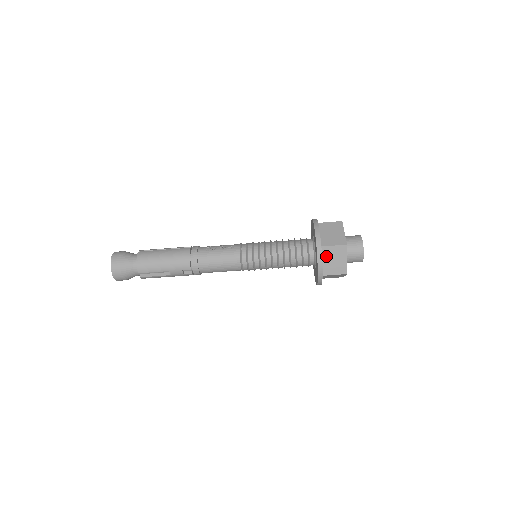
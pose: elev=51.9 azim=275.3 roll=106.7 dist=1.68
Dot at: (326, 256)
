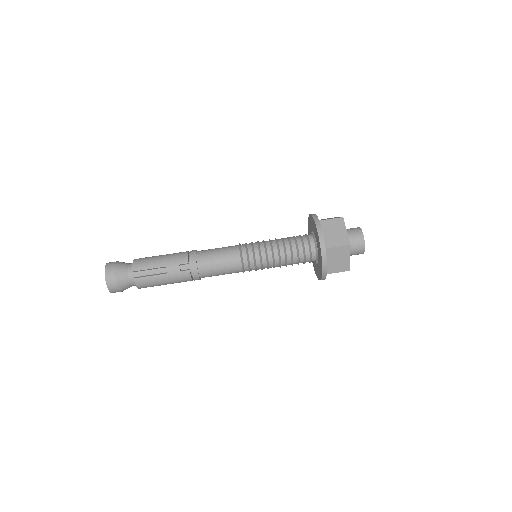
Dot at: (325, 229)
